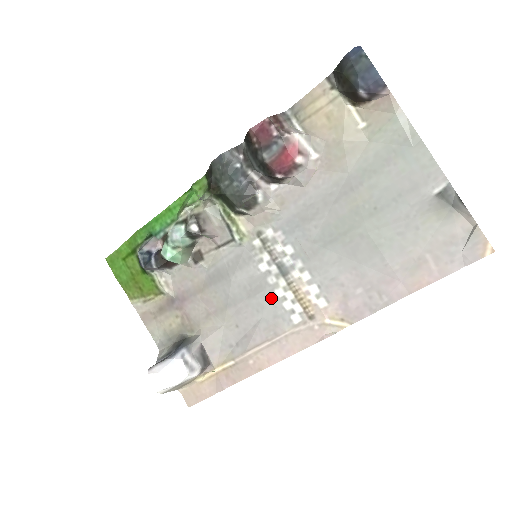
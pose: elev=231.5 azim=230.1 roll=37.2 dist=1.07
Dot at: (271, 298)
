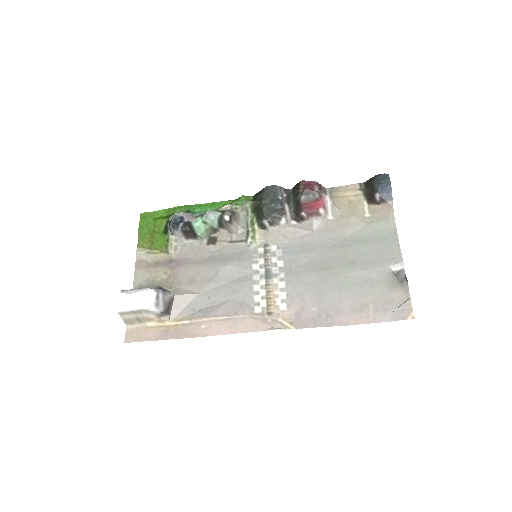
Dot at: (248, 289)
